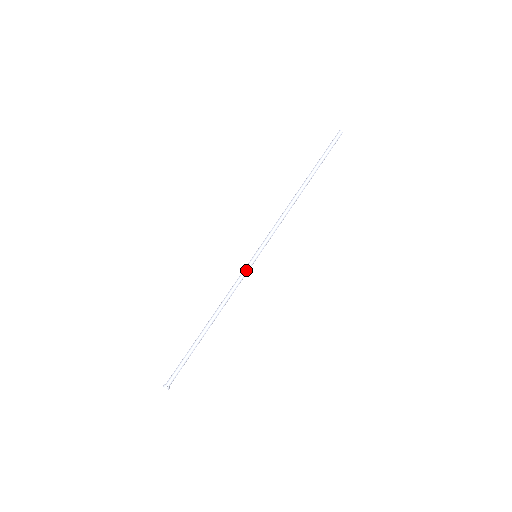
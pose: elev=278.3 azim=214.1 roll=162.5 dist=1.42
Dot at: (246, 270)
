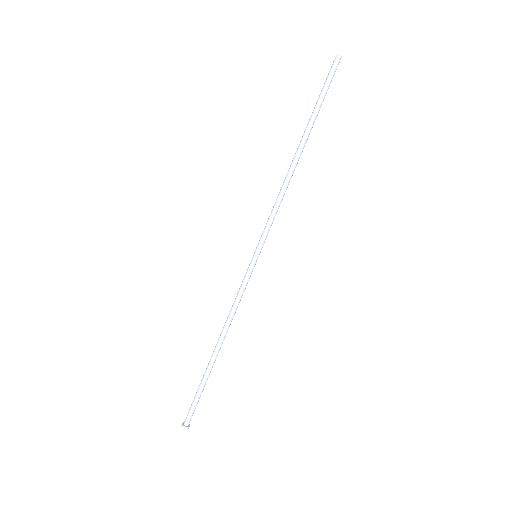
Dot at: (248, 277)
